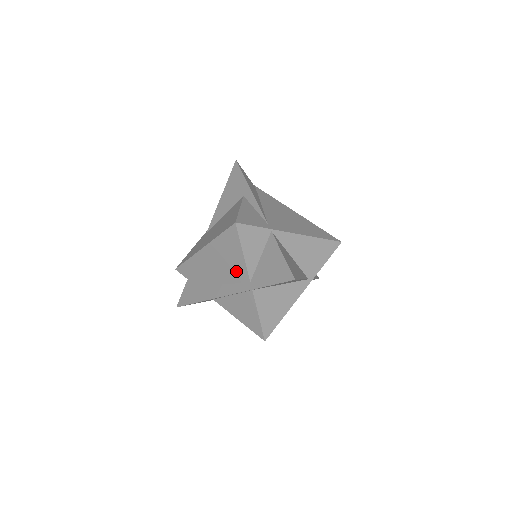
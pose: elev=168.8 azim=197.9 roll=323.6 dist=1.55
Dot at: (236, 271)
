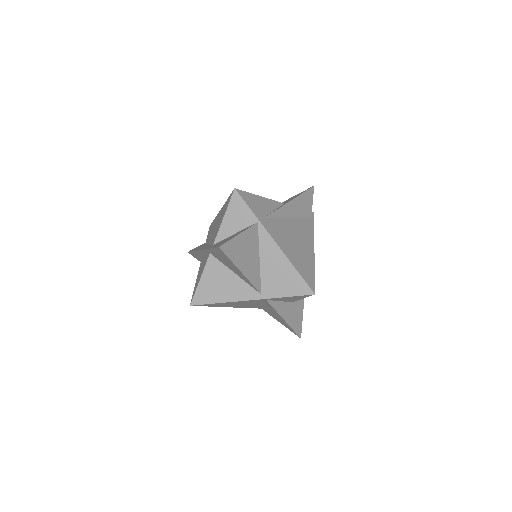
Dot at: occluded
